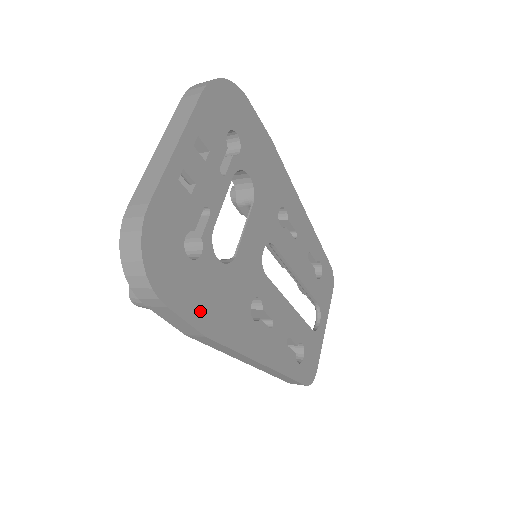
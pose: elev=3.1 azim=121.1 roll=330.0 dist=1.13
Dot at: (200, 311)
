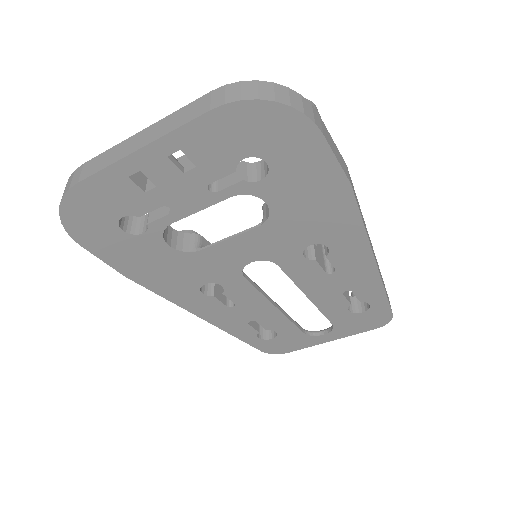
Dot at: (125, 263)
